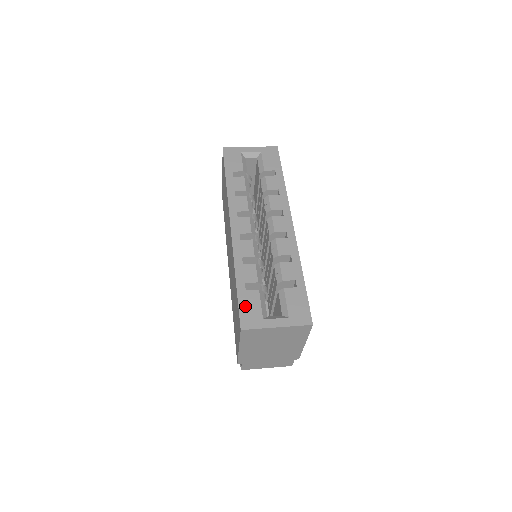
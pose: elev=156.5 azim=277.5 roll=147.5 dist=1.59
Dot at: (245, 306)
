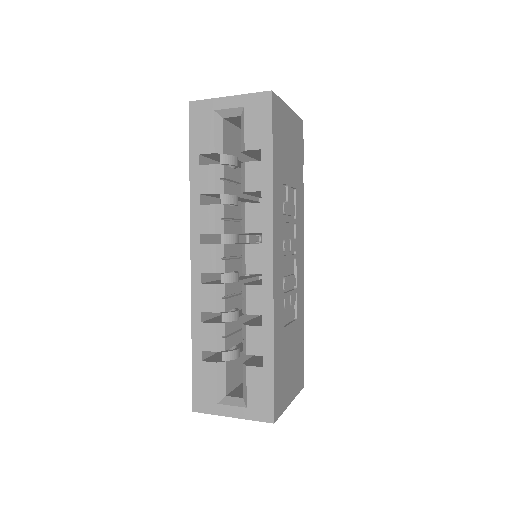
Dot at: (199, 382)
